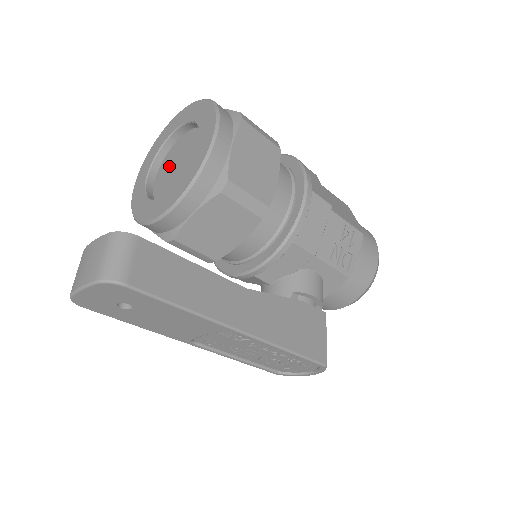
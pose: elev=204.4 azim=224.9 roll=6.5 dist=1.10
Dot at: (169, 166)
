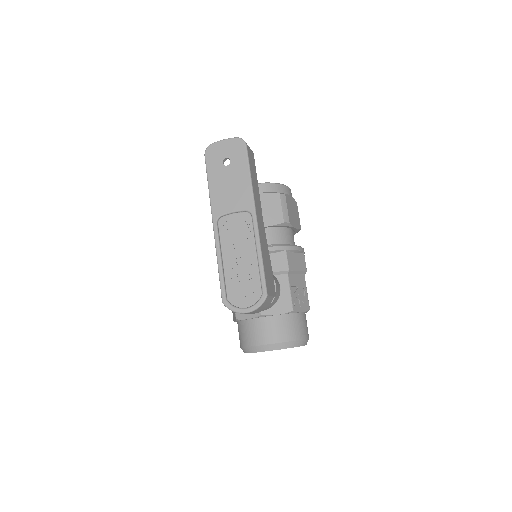
Dot at: occluded
